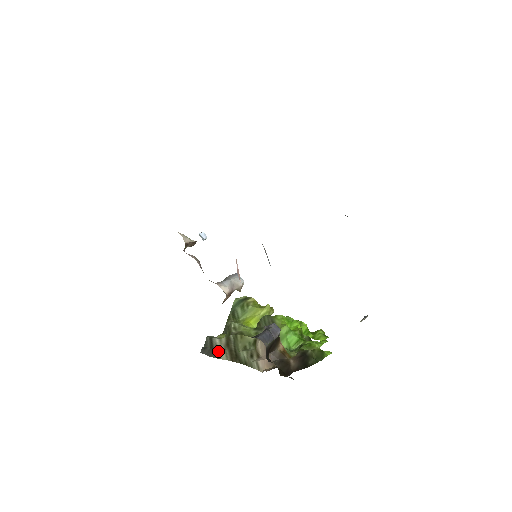
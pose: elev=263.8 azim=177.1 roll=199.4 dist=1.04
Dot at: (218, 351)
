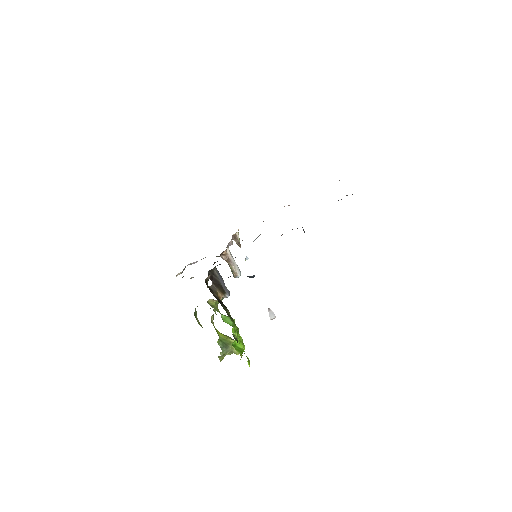
Dot at: occluded
